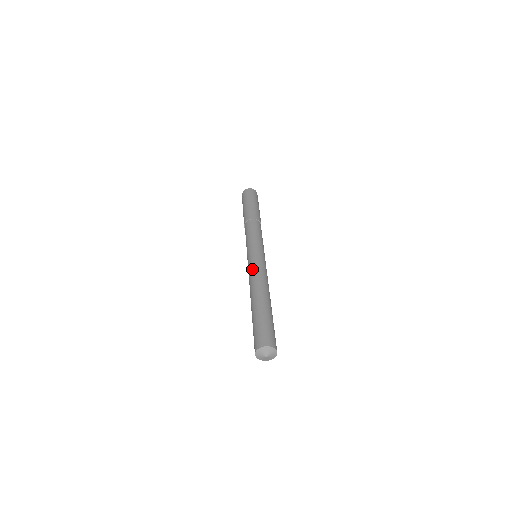
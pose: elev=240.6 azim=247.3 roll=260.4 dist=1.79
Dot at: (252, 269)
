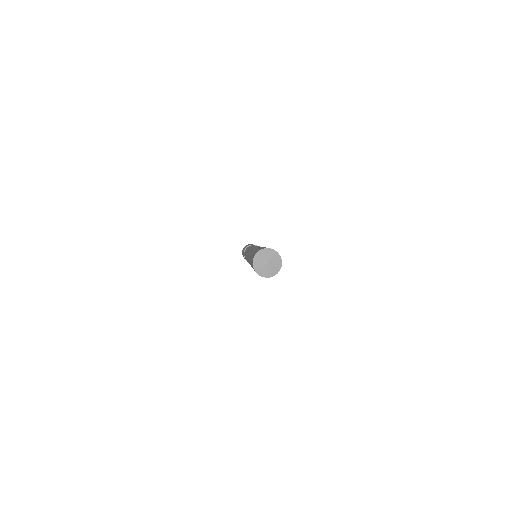
Dot at: occluded
